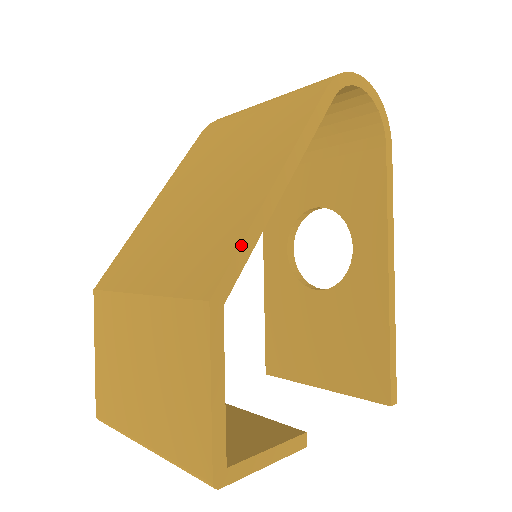
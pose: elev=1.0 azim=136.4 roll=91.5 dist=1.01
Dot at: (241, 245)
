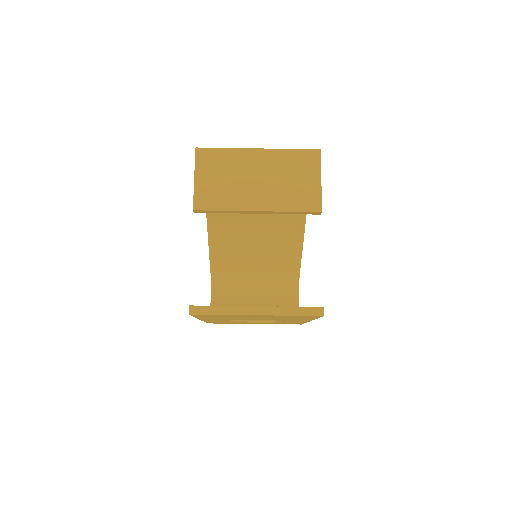
Dot at: occluded
